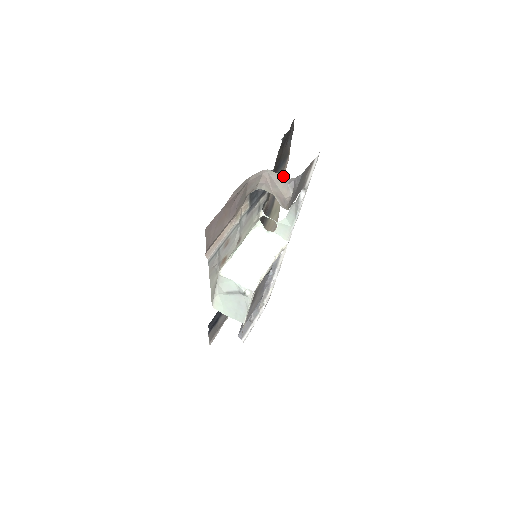
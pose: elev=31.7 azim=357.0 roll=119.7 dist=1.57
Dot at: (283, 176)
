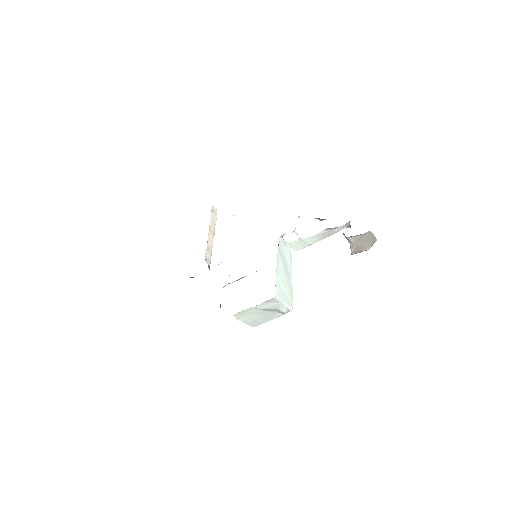
Dot at: occluded
